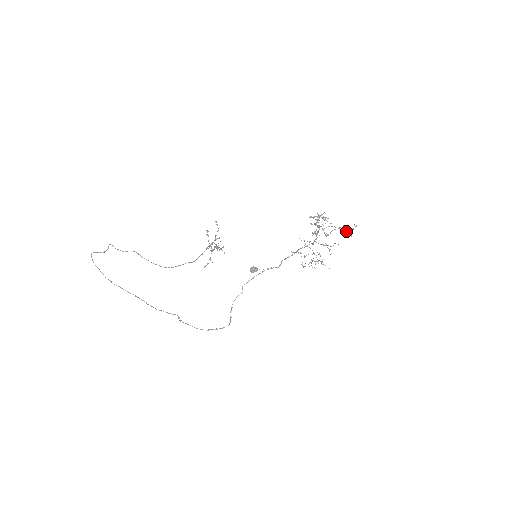
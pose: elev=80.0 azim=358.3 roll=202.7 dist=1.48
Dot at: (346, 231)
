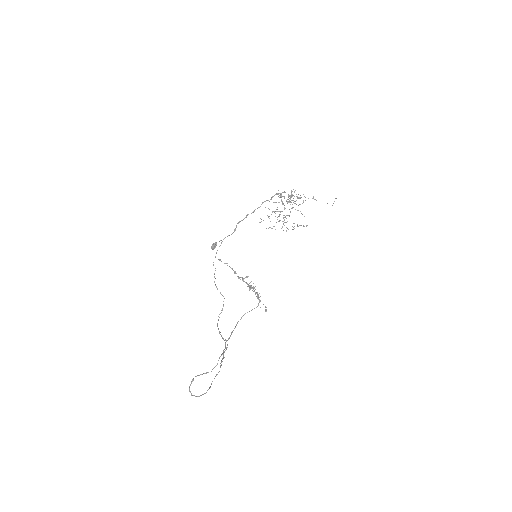
Dot at: occluded
